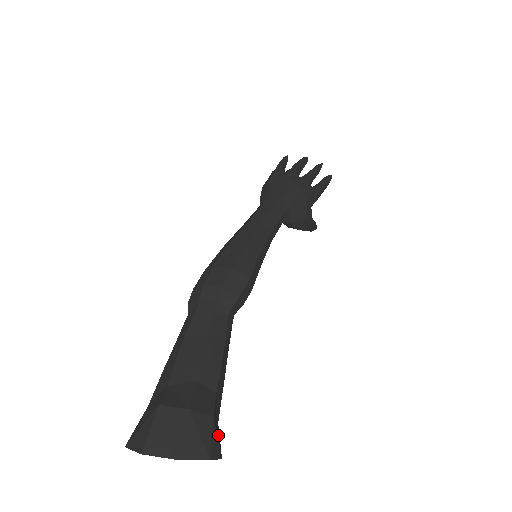
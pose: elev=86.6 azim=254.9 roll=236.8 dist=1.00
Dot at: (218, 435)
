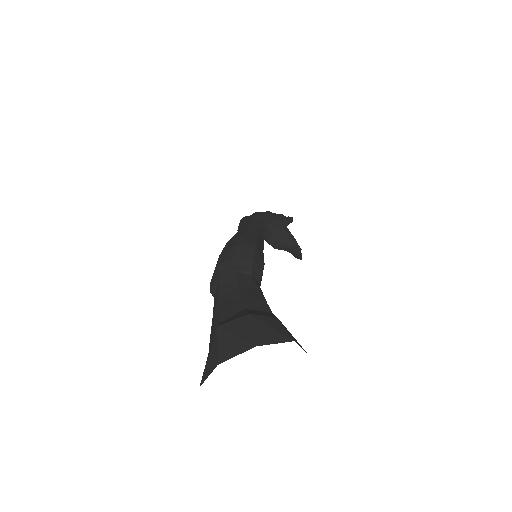
Dot at: occluded
